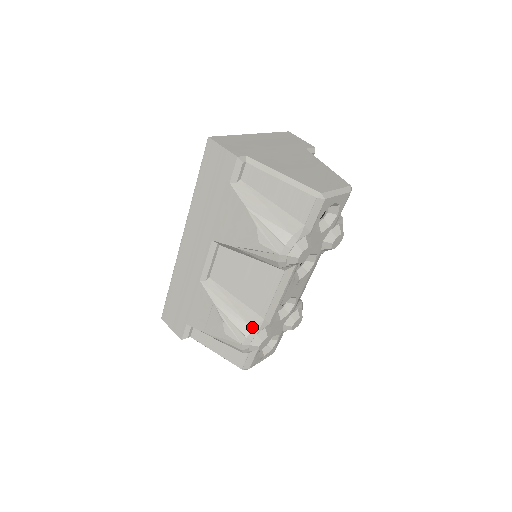
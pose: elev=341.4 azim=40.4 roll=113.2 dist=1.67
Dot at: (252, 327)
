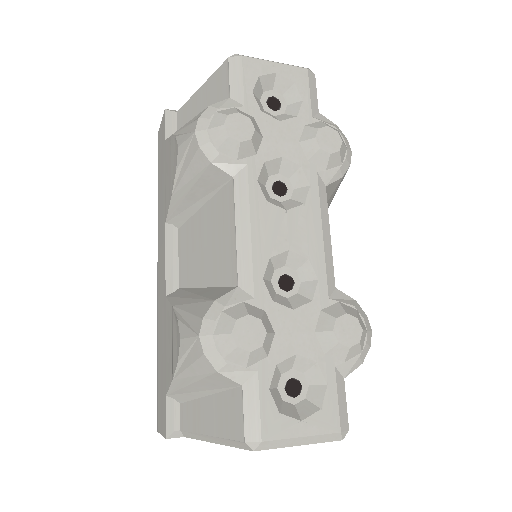
Dot at: (213, 300)
